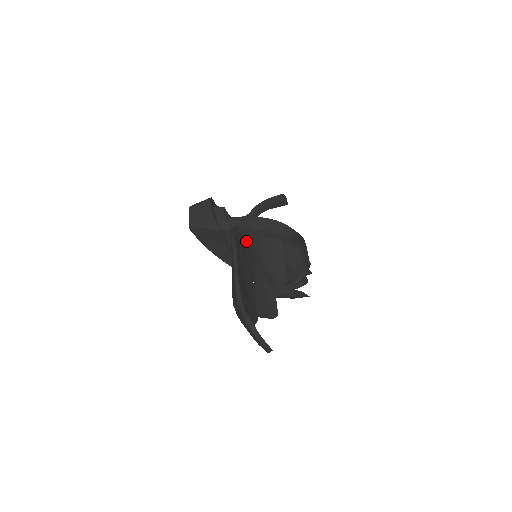
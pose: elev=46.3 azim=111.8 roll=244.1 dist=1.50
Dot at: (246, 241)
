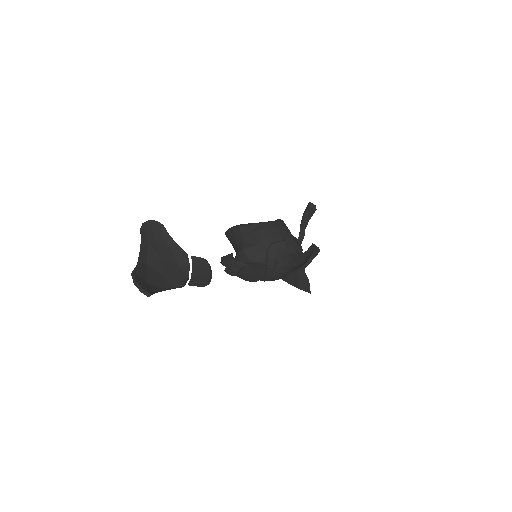
Dot at: (230, 242)
